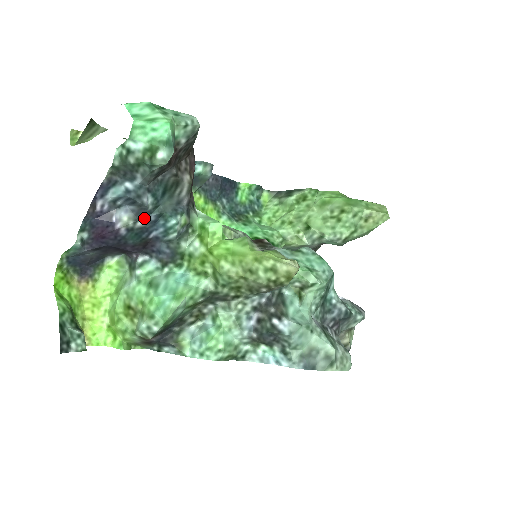
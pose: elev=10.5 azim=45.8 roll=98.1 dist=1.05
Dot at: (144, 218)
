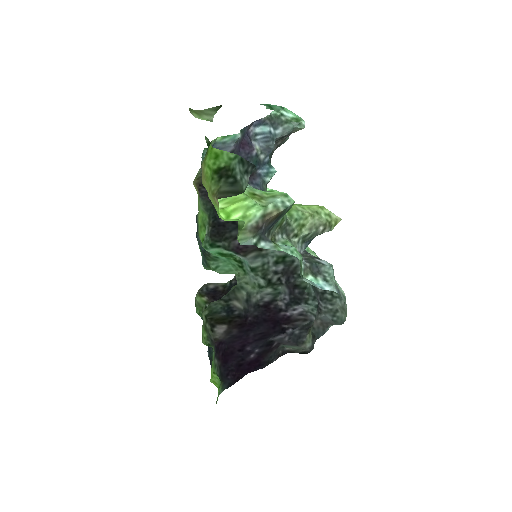
Dot at: (265, 155)
